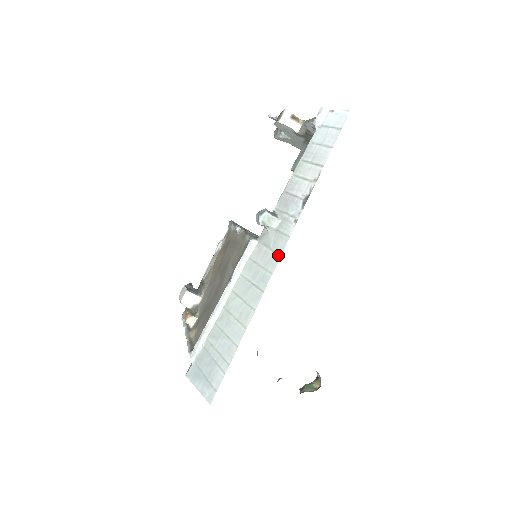
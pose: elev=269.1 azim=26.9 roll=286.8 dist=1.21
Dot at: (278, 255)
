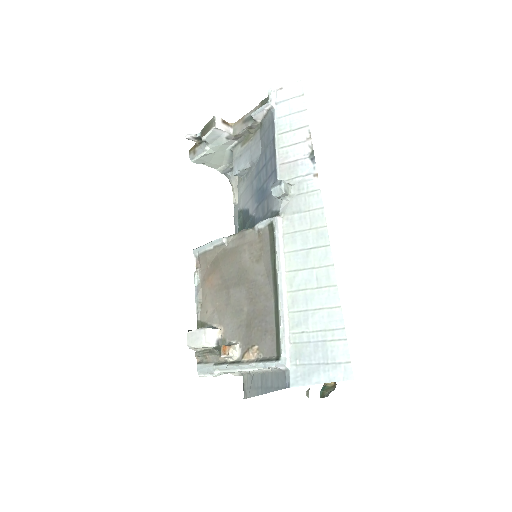
Dot at: (319, 209)
